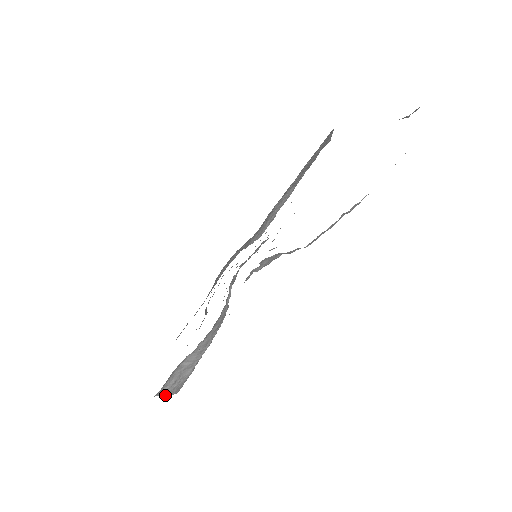
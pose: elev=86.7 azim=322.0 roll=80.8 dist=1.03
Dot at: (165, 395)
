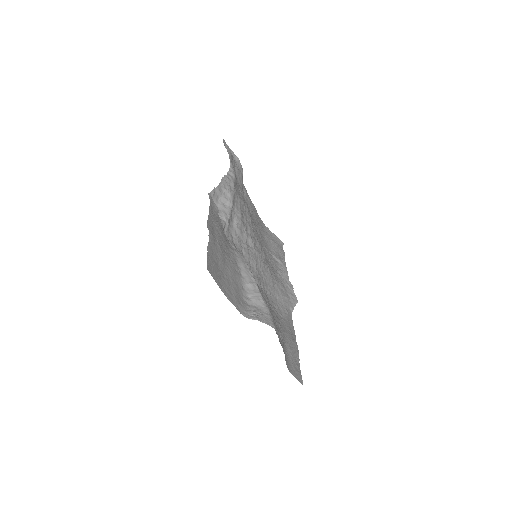
Dot at: occluded
